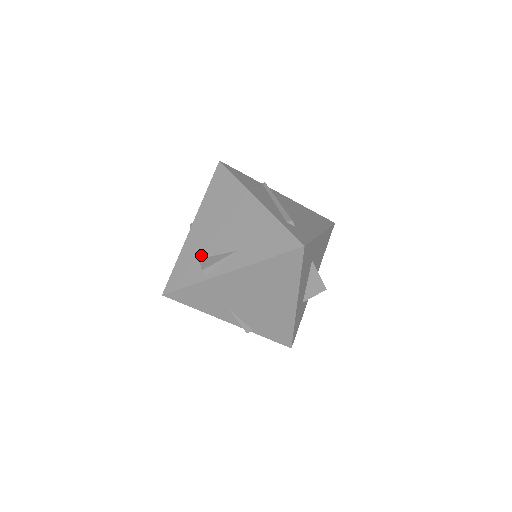
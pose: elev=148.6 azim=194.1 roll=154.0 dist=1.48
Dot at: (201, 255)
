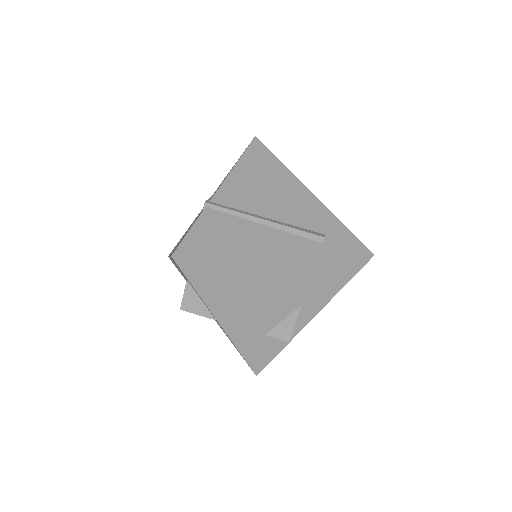
Dot at: (264, 332)
